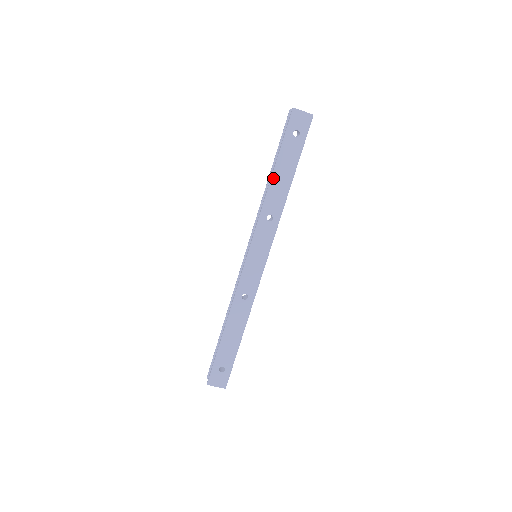
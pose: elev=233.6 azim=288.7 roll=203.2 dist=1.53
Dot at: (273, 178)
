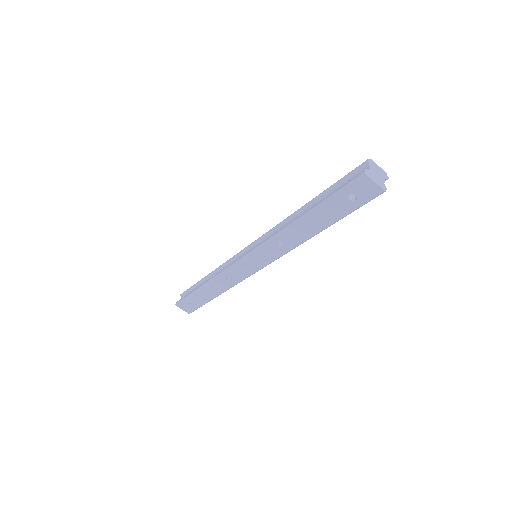
Dot at: (302, 219)
